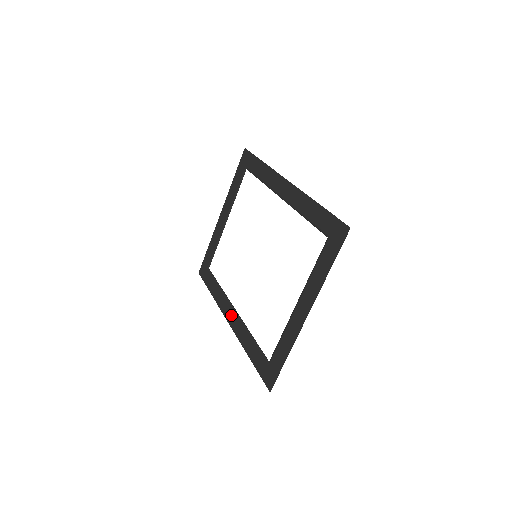
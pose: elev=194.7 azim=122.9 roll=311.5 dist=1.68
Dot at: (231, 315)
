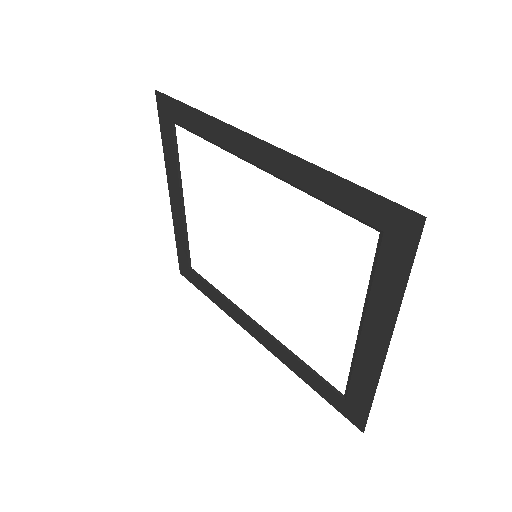
Dot at: (255, 331)
